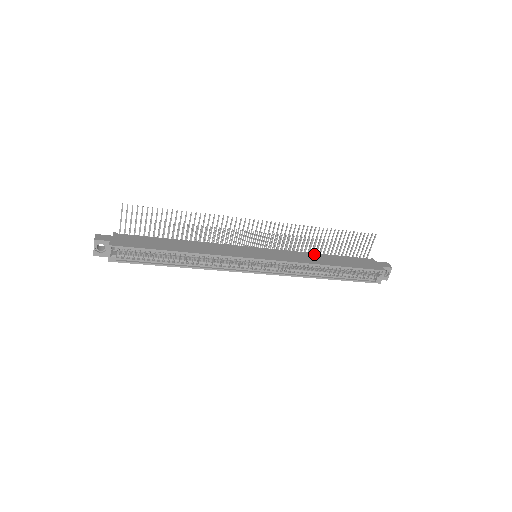
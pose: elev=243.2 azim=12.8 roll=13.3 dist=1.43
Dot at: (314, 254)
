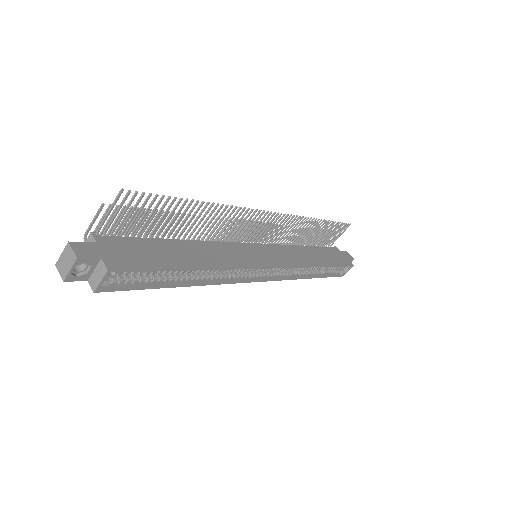
Dot at: (301, 248)
